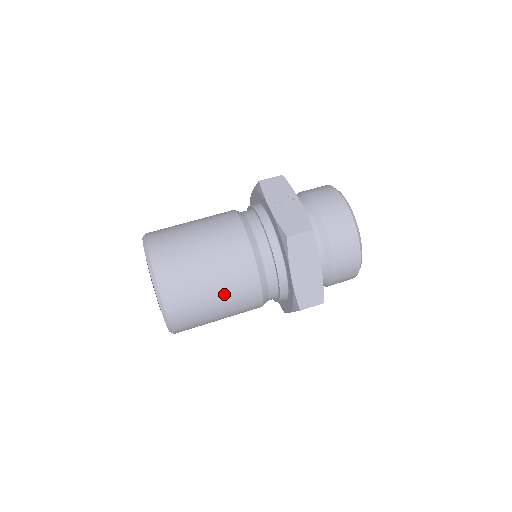
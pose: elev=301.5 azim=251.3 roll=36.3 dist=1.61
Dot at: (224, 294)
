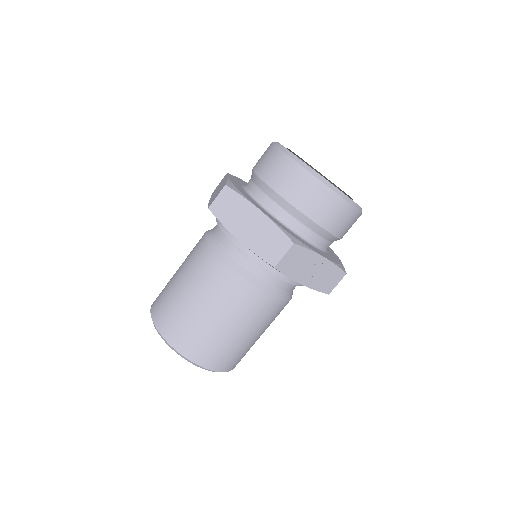
Dot at: occluded
